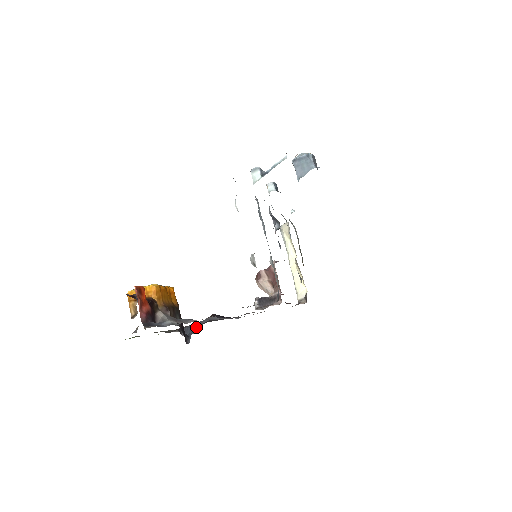
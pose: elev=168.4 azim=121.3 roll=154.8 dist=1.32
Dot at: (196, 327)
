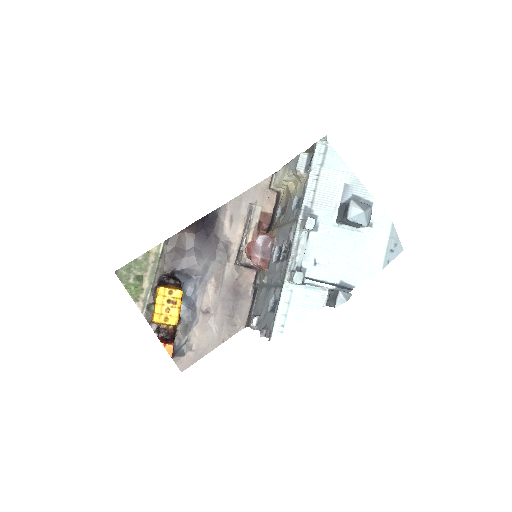
Dot at: (187, 275)
